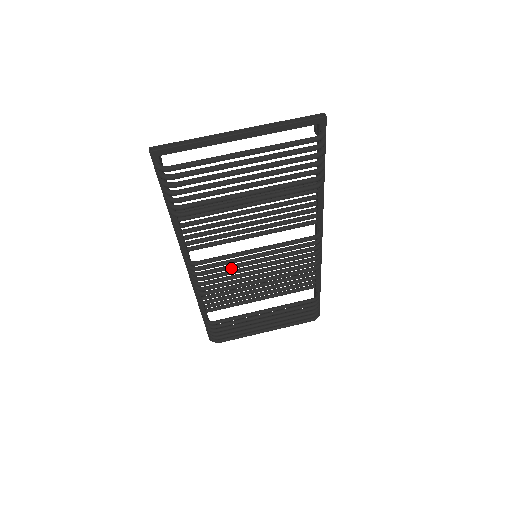
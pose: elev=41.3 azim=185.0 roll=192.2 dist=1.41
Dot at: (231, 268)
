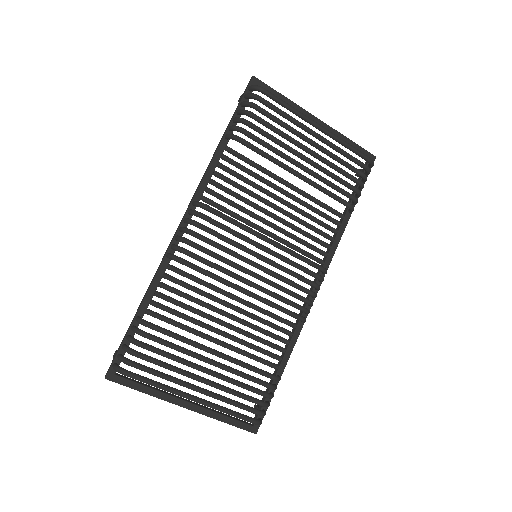
Dot at: (232, 241)
